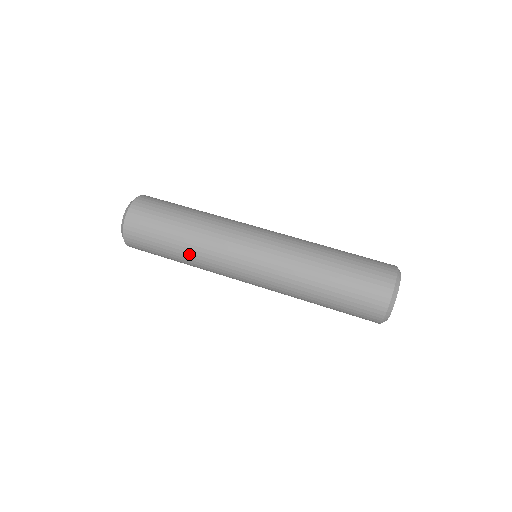
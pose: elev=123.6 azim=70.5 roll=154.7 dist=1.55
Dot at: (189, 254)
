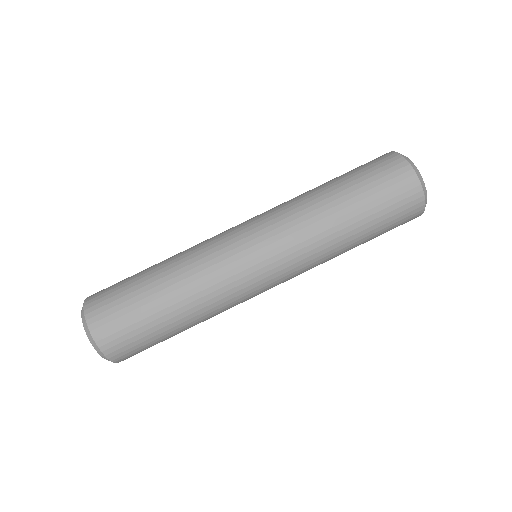
Dot at: (193, 310)
